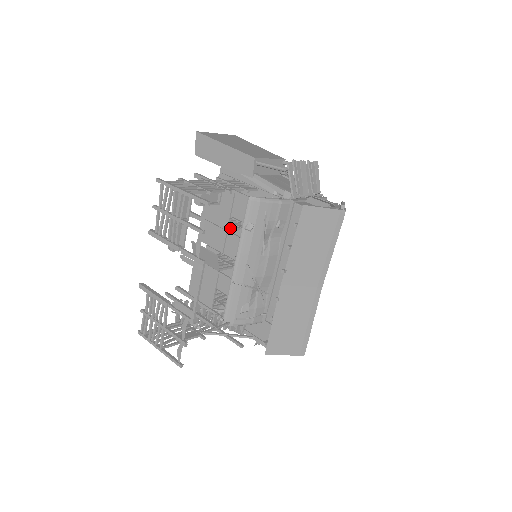
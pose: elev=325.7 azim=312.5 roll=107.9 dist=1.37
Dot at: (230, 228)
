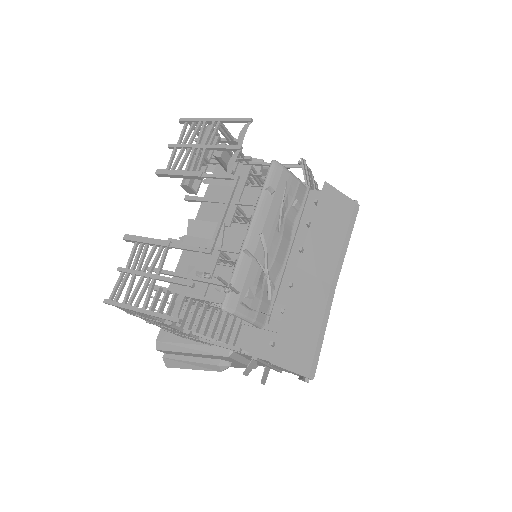
Dot at: (238, 207)
